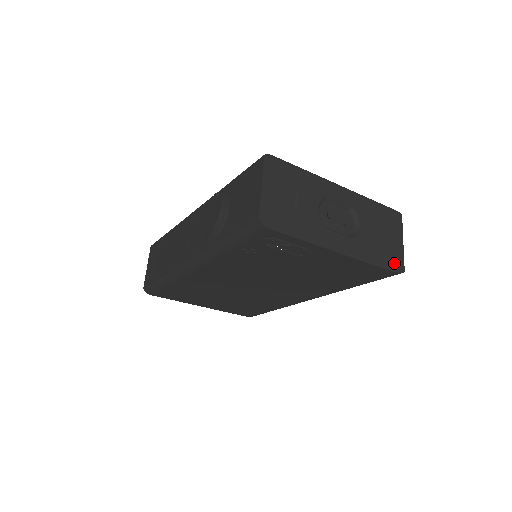
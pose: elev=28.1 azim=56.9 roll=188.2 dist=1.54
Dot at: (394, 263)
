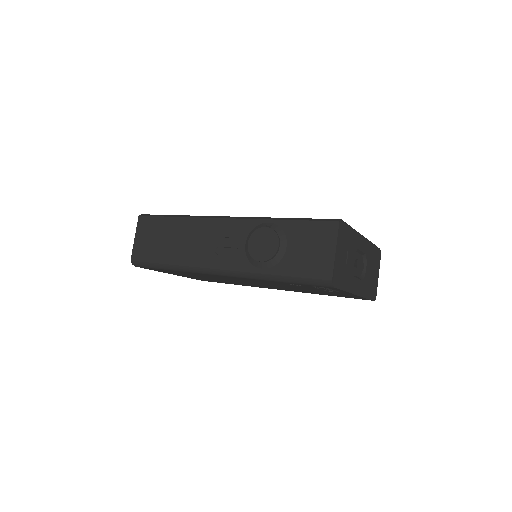
Dot at: (374, 293)
